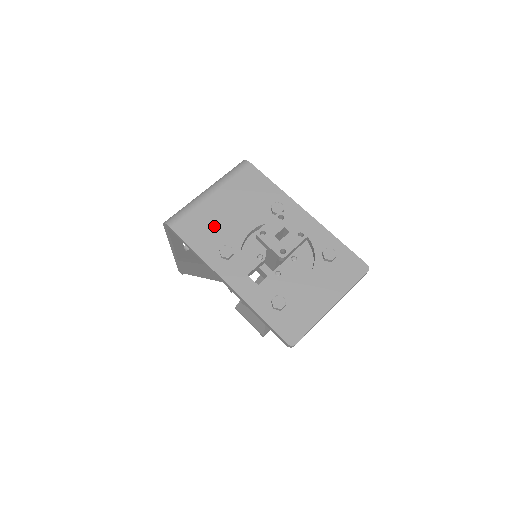
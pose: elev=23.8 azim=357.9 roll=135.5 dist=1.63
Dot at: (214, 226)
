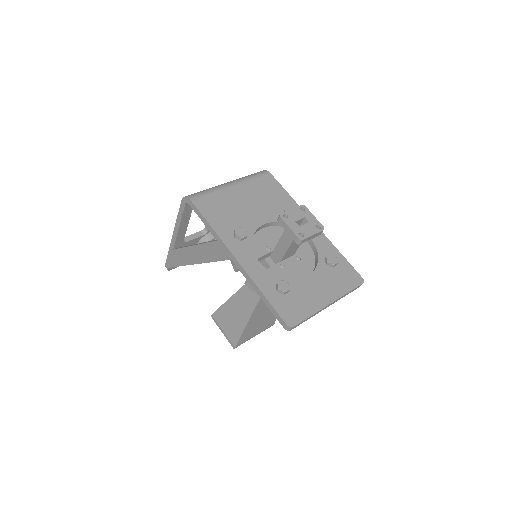
Dot at: (231, 211)
